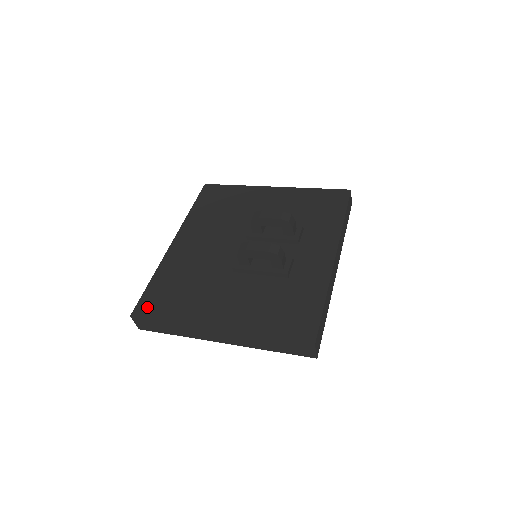
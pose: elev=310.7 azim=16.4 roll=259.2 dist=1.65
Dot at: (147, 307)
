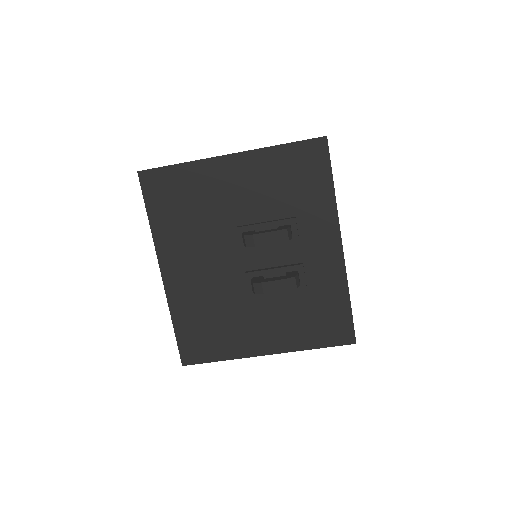
Dot at: (191, 354)
